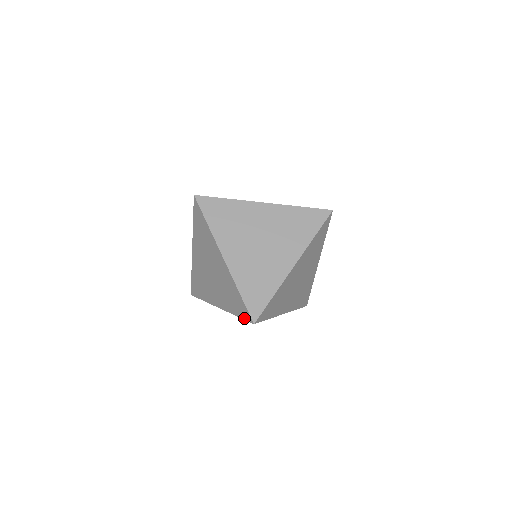
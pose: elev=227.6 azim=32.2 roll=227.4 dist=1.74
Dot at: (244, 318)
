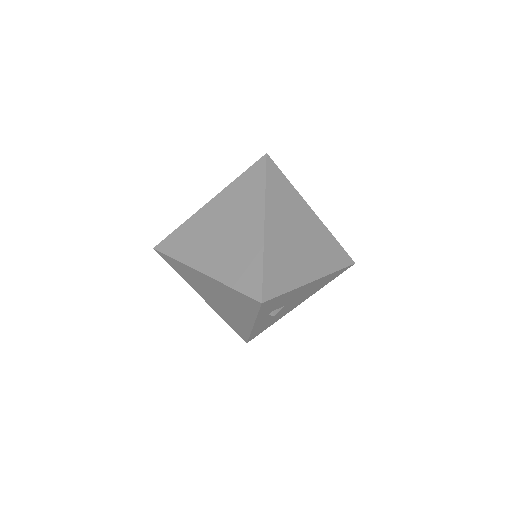
Dot at: (257, 308)
